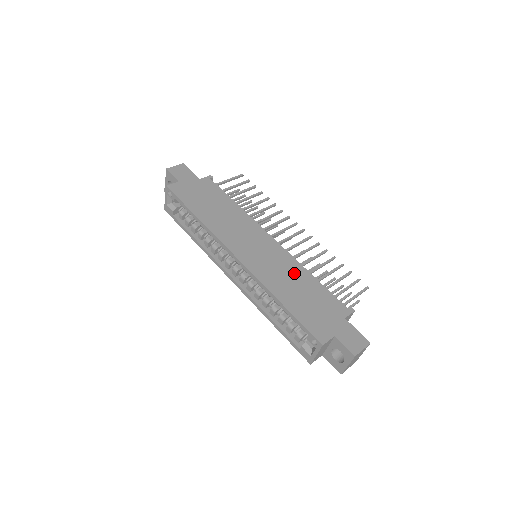
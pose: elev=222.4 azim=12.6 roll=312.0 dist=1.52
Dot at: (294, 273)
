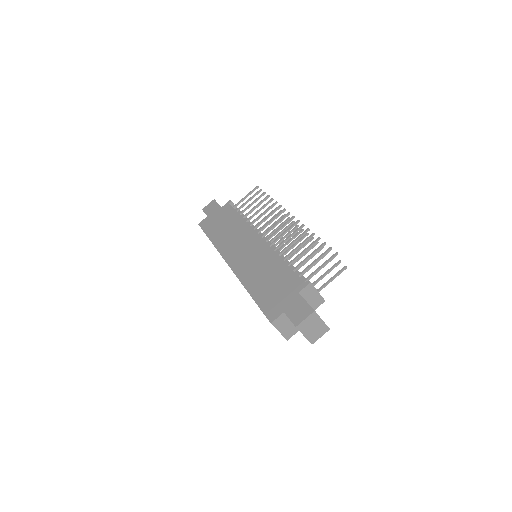
Dot at: (268, 263)
